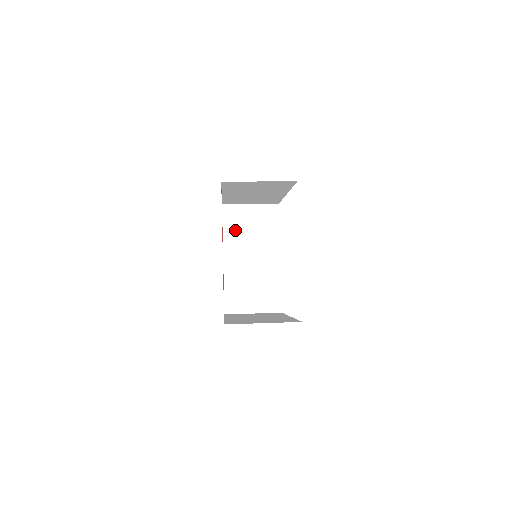
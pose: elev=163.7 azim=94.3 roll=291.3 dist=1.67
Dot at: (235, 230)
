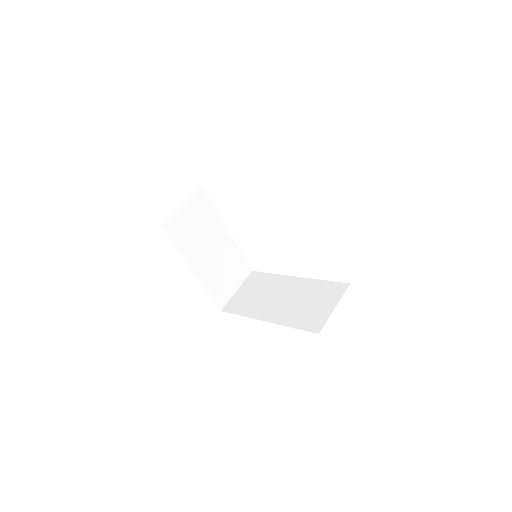
Dot at: (186, 239)
